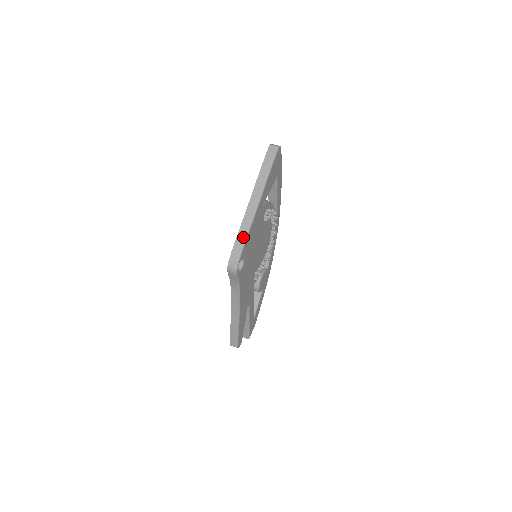
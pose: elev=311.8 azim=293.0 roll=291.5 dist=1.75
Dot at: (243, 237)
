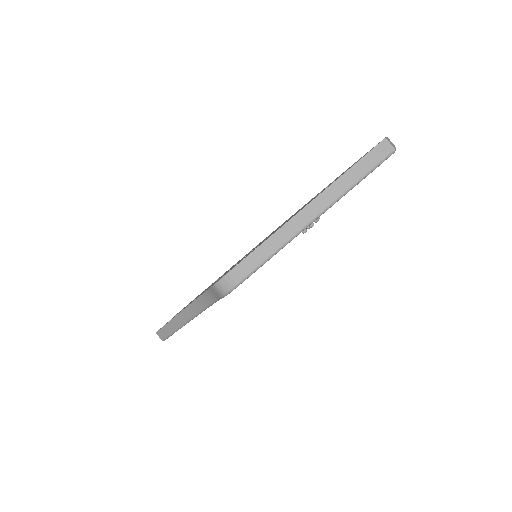
Dot at: (265, 255)
